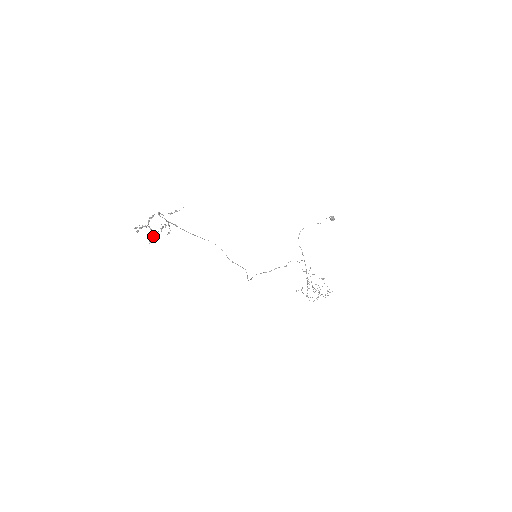
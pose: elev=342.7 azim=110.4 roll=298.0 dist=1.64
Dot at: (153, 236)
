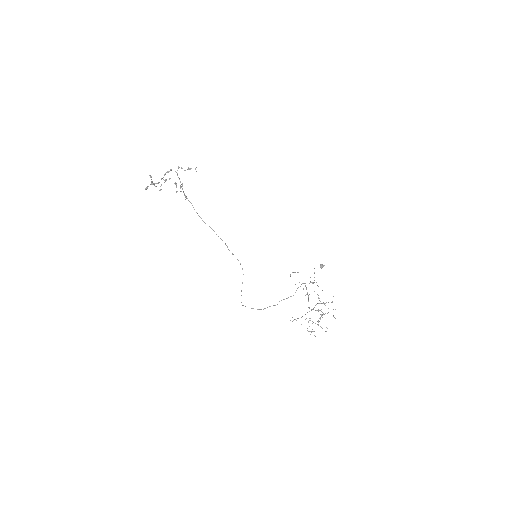
Dot at: (169, 178)
